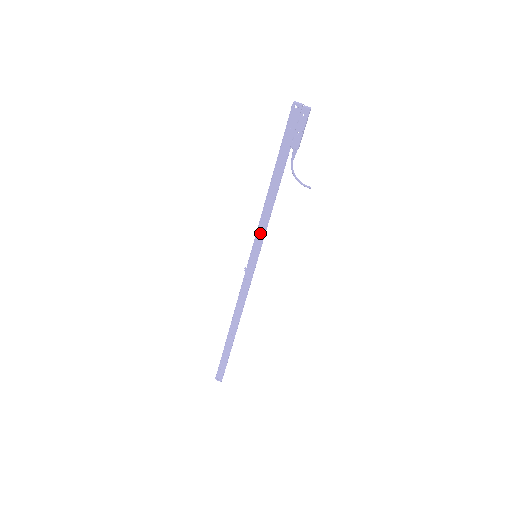
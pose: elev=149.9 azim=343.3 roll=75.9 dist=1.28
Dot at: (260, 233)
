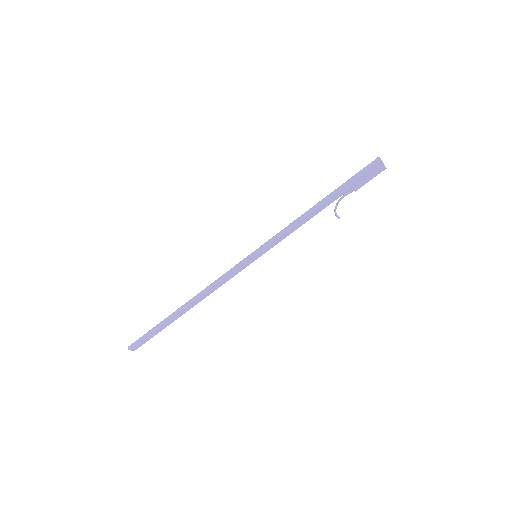
Dot at: (276, 241)
